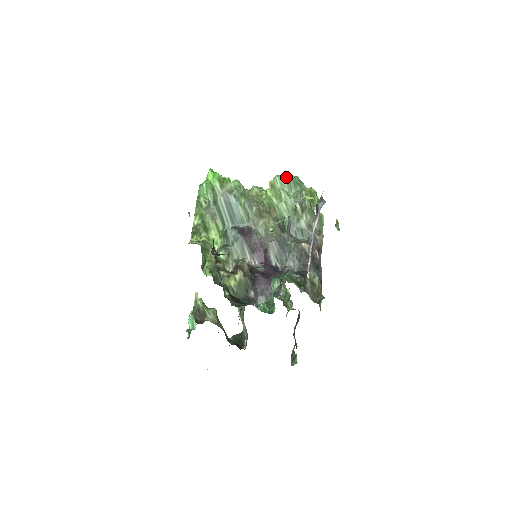
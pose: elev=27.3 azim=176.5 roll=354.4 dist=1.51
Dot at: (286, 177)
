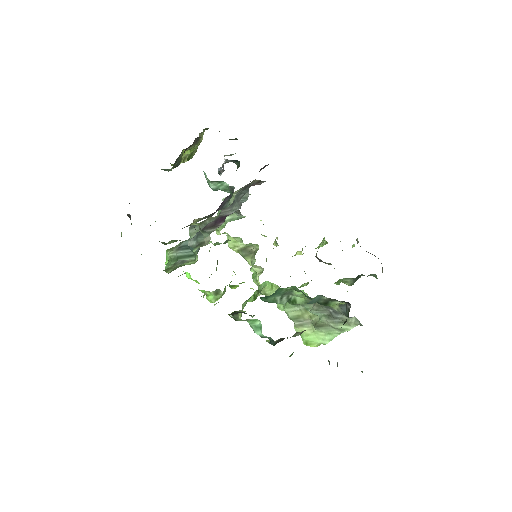
Dot at: occluded
